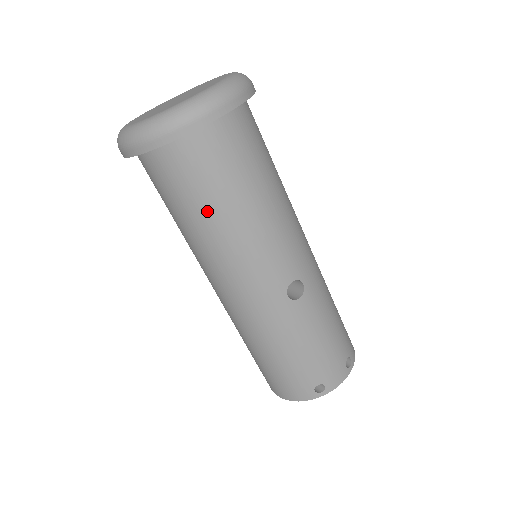
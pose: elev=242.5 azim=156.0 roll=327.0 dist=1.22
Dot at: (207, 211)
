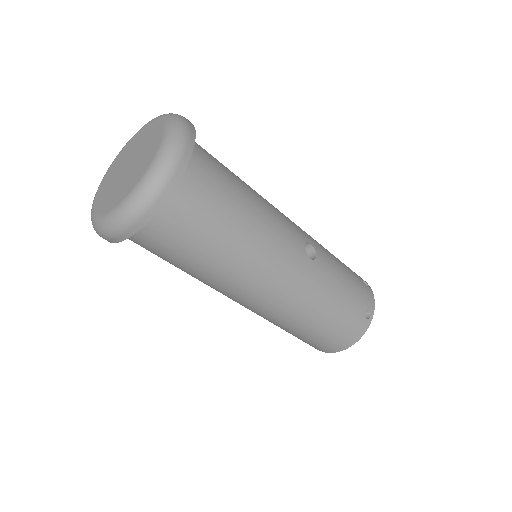
Dot at: (224, 232)
